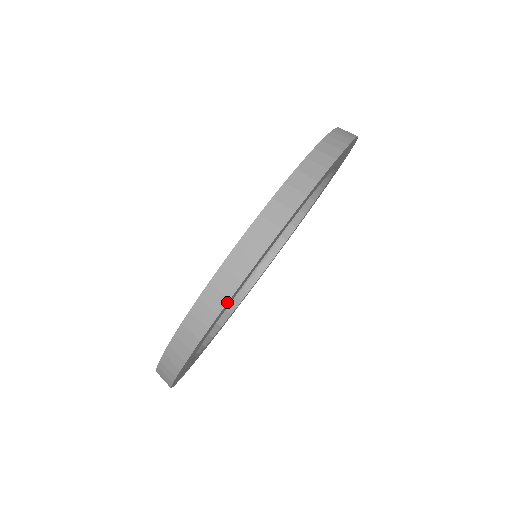
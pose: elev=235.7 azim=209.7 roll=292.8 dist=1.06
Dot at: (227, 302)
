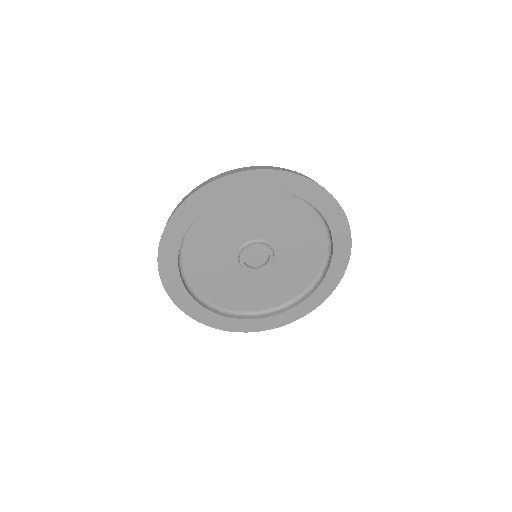
Dot at: (159, 245)
